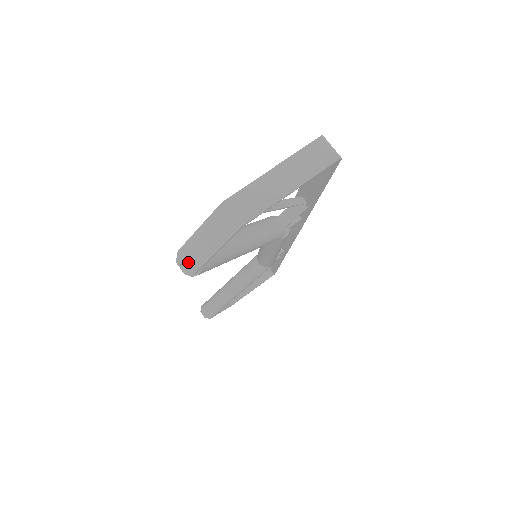
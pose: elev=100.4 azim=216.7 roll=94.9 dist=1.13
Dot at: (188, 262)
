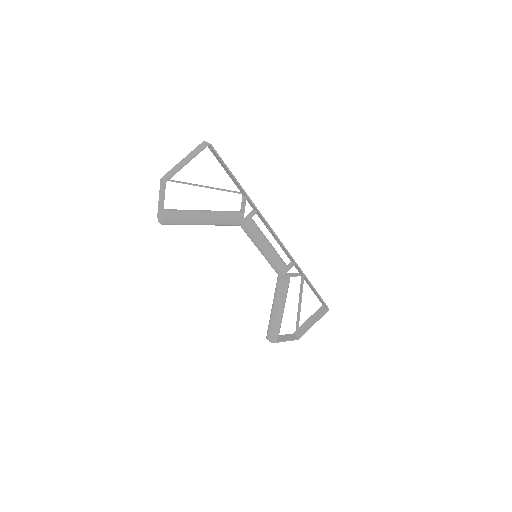
Dot at: (159, 216)
